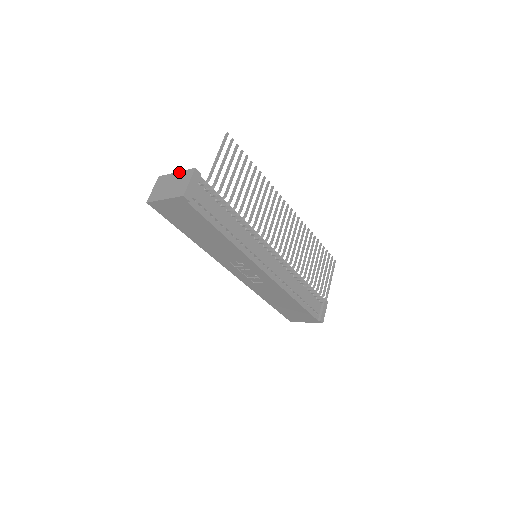
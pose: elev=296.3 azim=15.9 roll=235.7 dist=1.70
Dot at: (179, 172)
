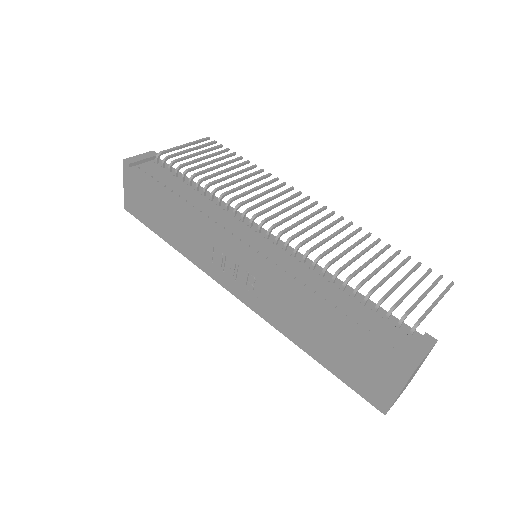
Dot at: occluded
